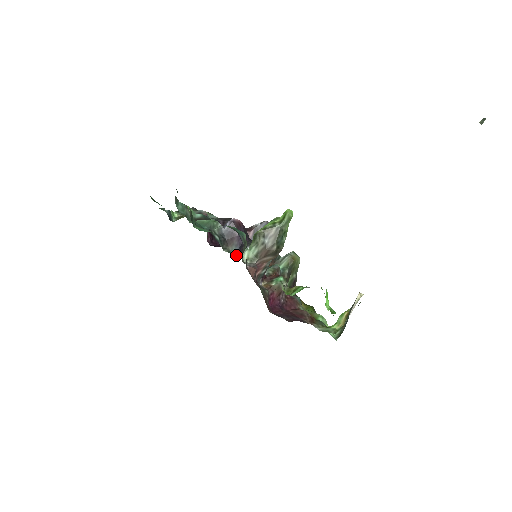
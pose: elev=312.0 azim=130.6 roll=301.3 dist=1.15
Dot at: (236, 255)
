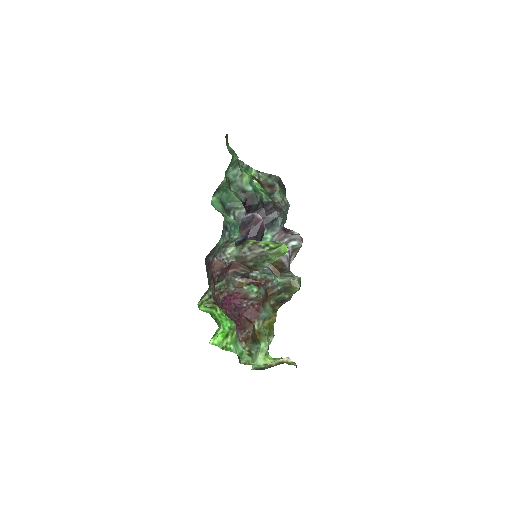
Dot at: (235, 243)
